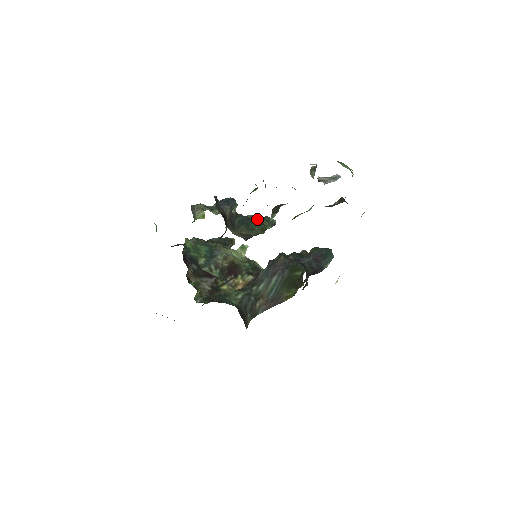
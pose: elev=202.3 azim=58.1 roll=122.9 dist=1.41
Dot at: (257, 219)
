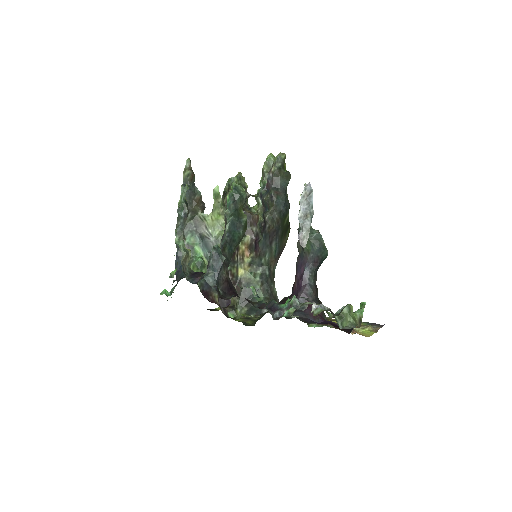
Dot at: (235, 223)
